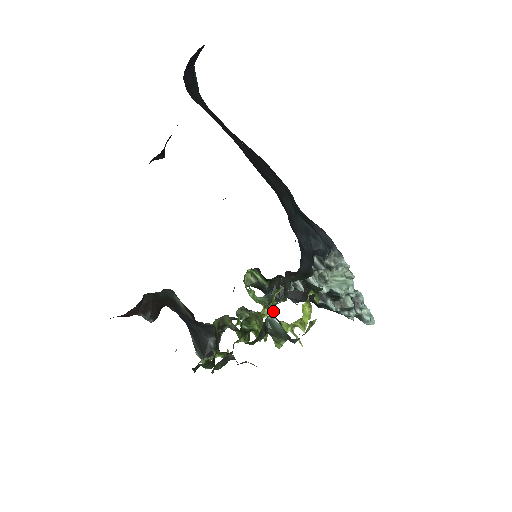
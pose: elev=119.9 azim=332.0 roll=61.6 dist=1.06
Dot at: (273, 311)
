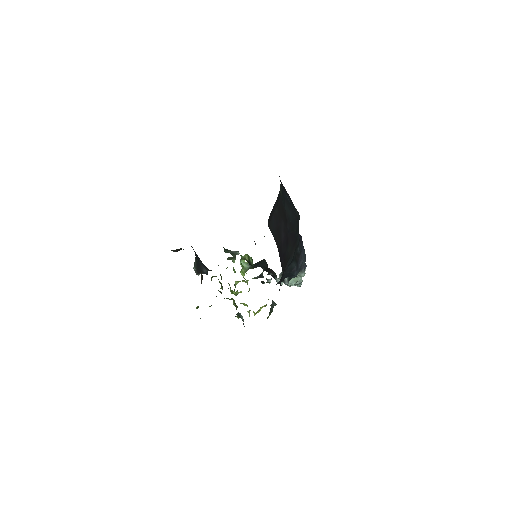
Dot at: occluded
